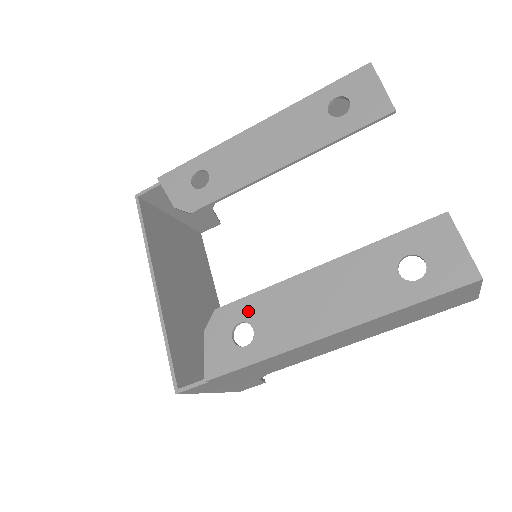
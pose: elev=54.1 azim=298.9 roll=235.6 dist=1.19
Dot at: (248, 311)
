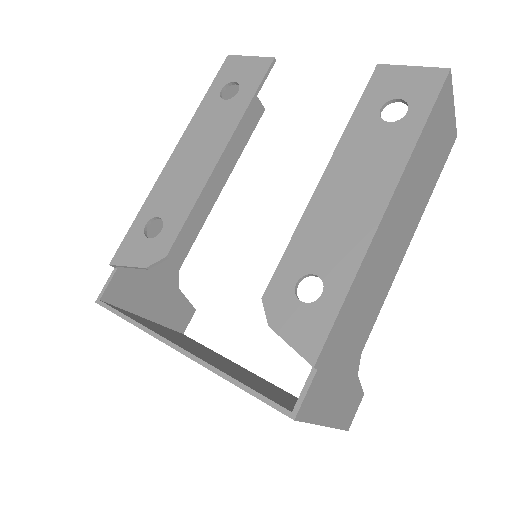
Dot at: (295, 267)
